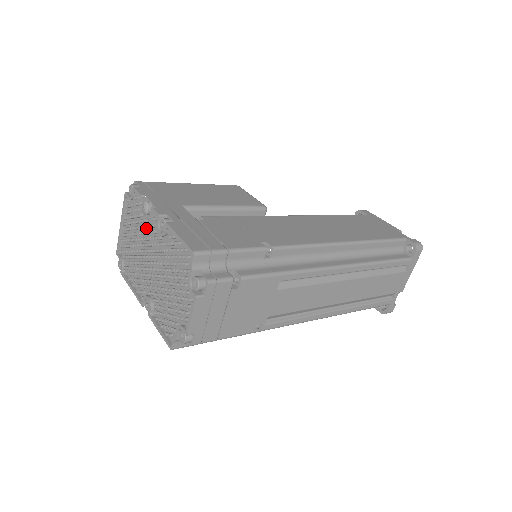
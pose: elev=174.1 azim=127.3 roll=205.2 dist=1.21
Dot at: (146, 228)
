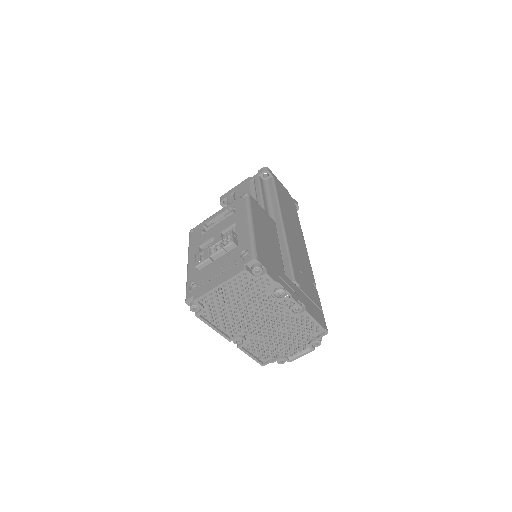
Dot at: (265, 301)
